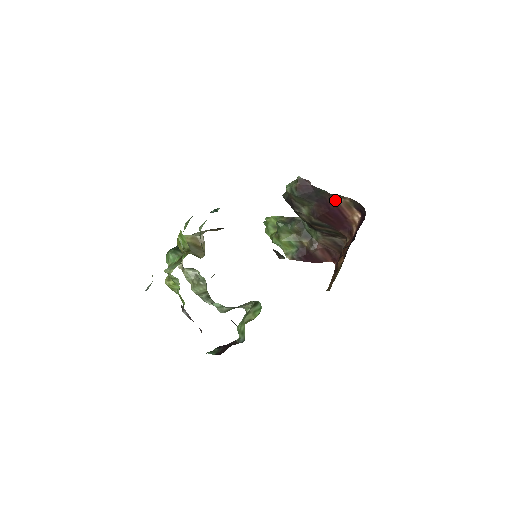
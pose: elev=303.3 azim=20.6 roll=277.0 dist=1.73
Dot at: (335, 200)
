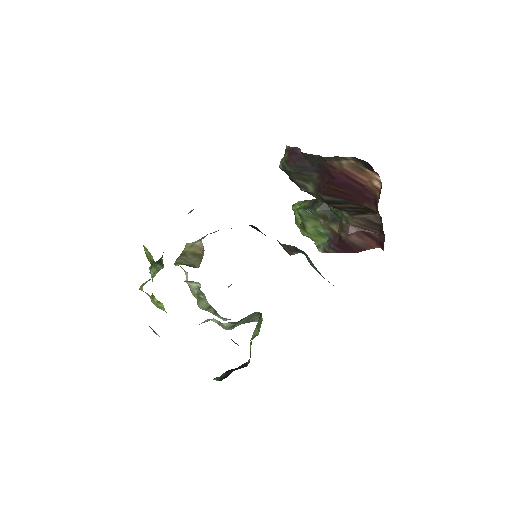
Dot at: (336, 165)
